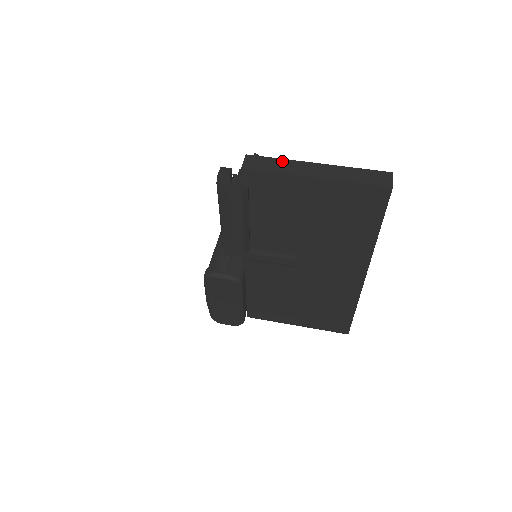
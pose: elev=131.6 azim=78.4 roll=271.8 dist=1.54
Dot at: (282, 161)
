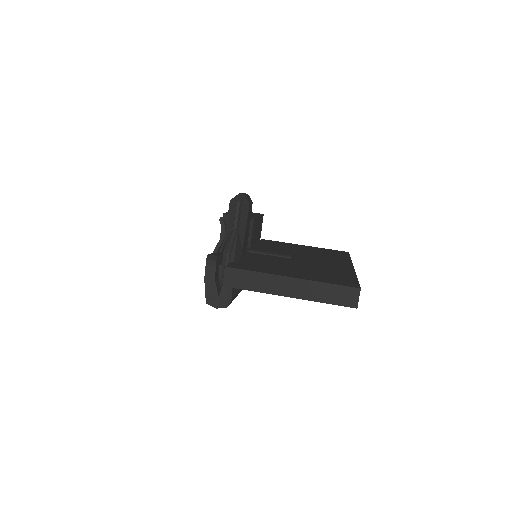
Dot at: (259, 276)
